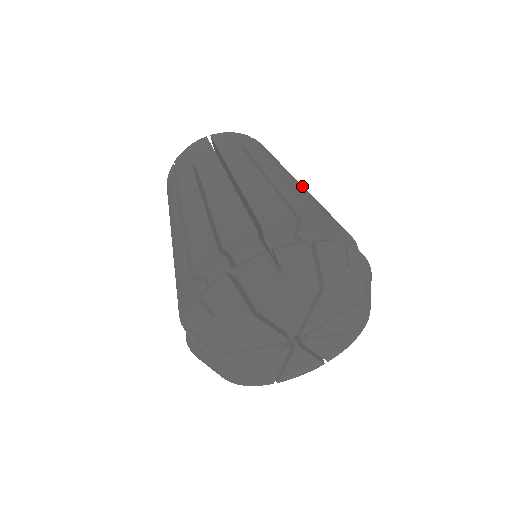
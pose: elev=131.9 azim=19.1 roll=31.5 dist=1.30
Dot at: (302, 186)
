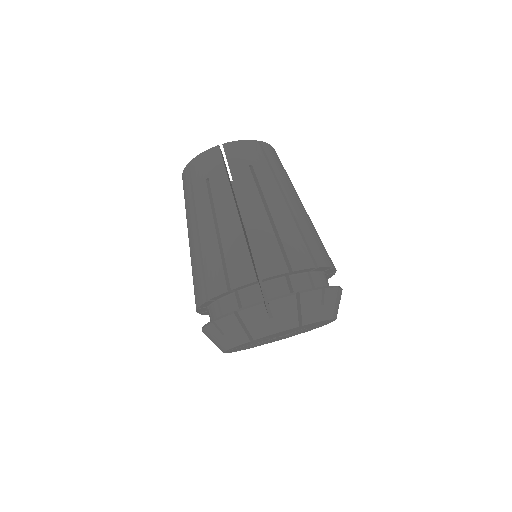
Dot at: occluded
